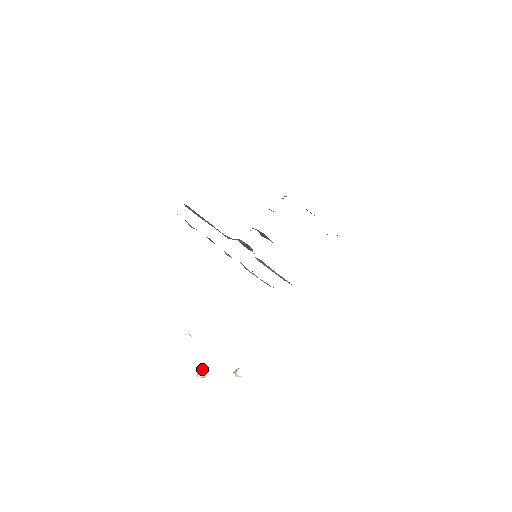
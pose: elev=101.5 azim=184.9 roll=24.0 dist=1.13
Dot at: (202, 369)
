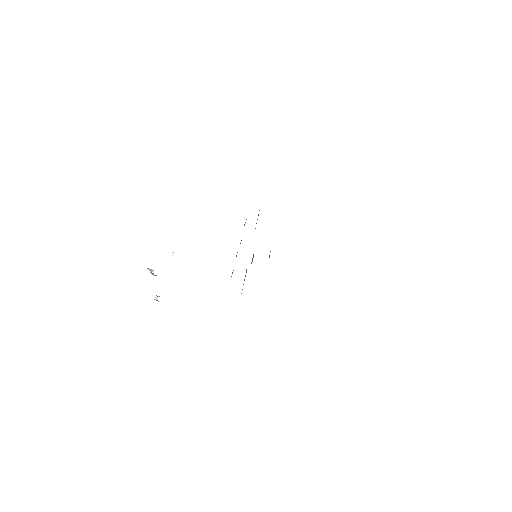
Dot at: occluded
